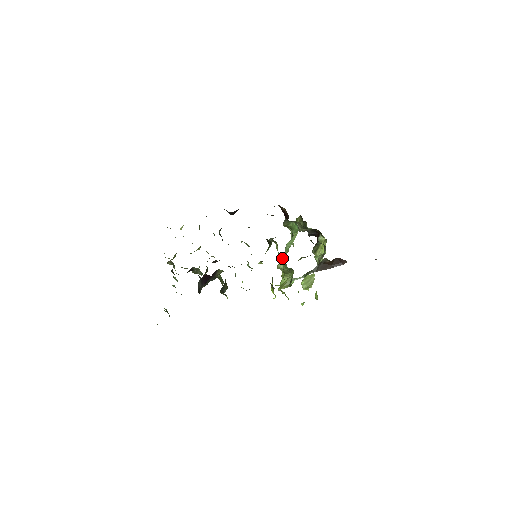
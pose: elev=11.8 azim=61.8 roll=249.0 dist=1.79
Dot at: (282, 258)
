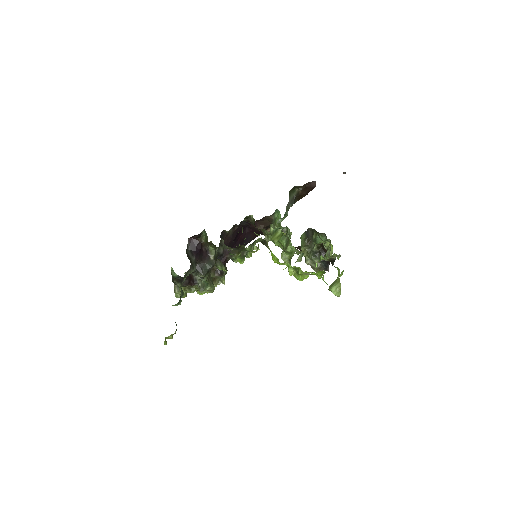
Dot at: occluded
